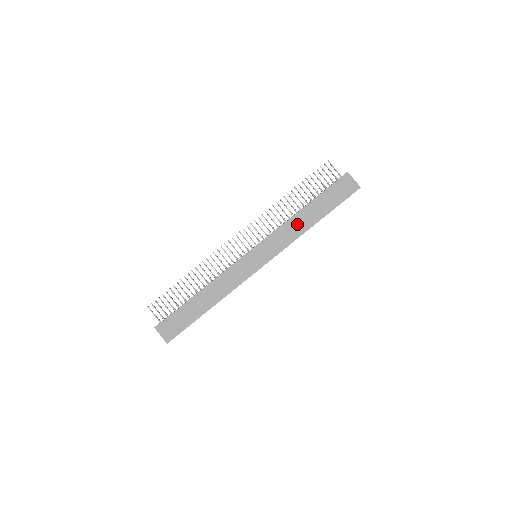
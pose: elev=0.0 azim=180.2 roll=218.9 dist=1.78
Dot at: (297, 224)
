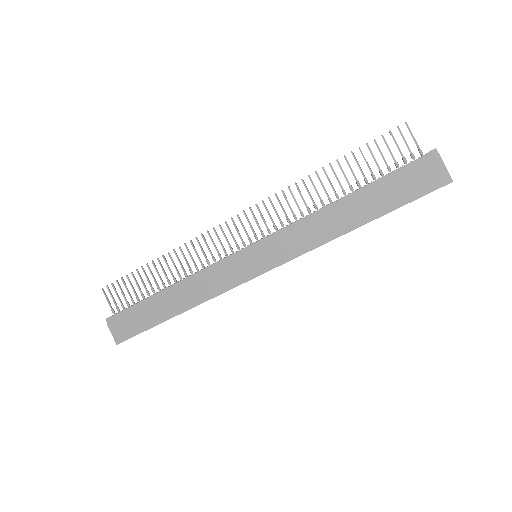
Dot at: (326, 222)
